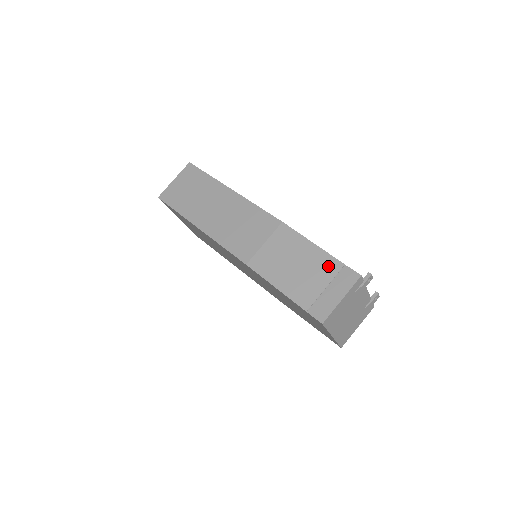
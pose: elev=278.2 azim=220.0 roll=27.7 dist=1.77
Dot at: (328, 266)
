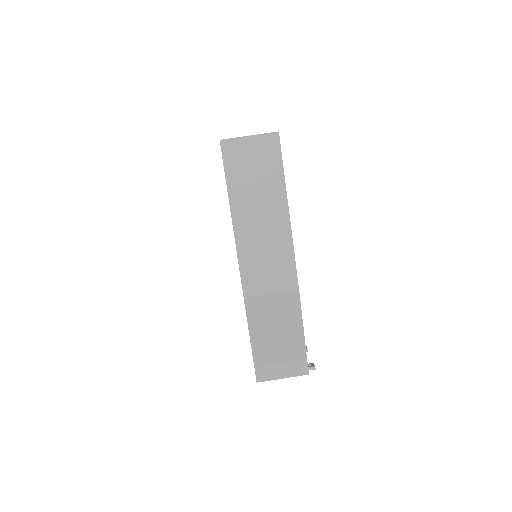
Dot at: (296, 350)
